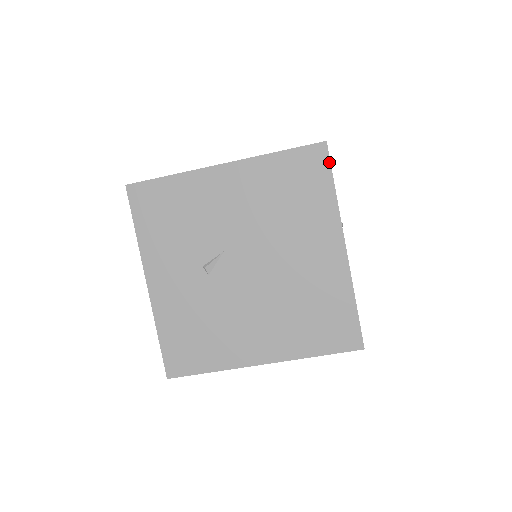
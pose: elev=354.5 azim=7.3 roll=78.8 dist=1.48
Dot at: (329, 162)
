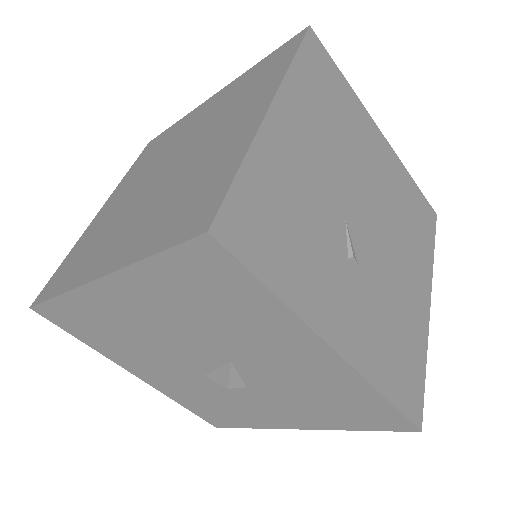
Dot at: (325, 49)
